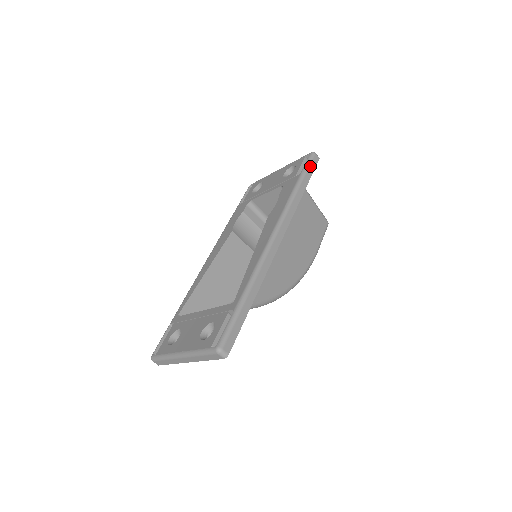
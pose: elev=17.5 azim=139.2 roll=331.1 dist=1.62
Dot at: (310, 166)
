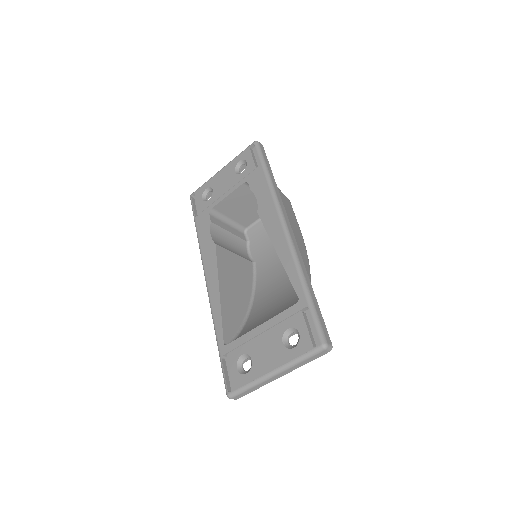
Dot at: (263, 155)
